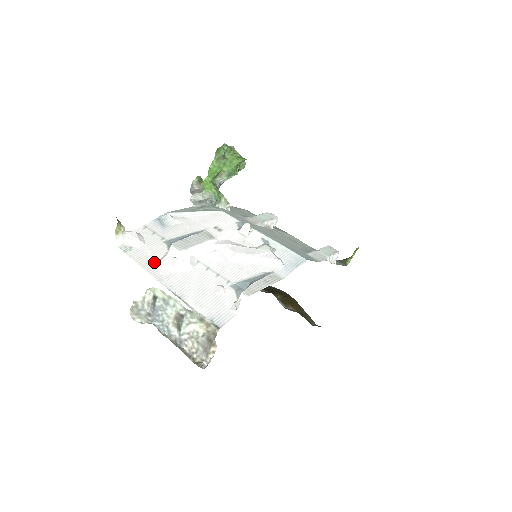
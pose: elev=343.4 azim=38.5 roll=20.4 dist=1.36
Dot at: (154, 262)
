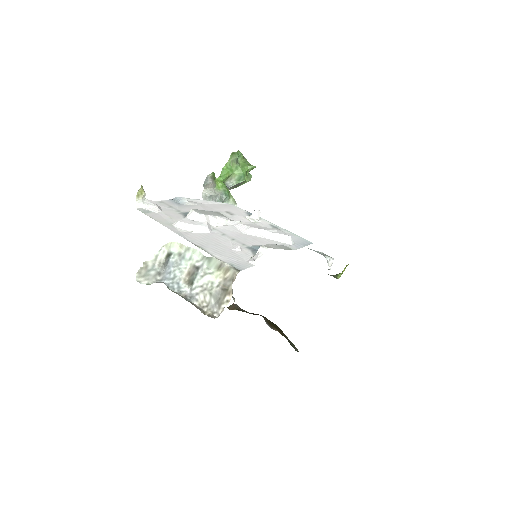
Dot at: (172, 223)
